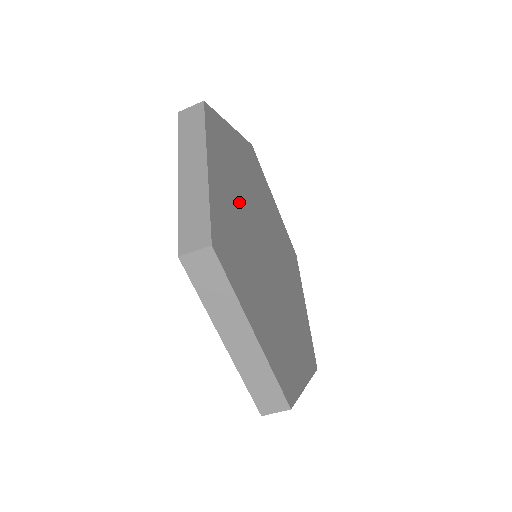
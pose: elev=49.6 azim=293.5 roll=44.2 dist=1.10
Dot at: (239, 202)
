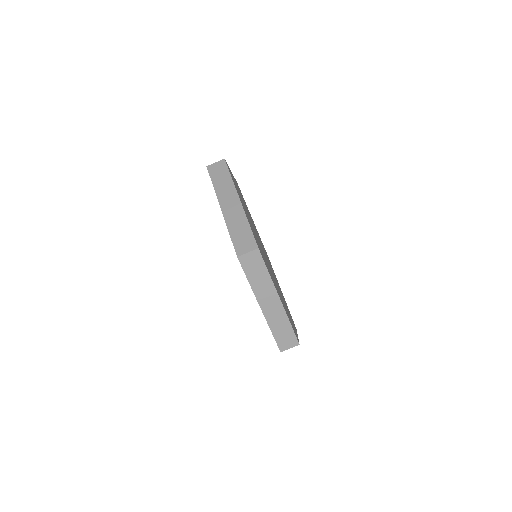
Dot at: occluded
